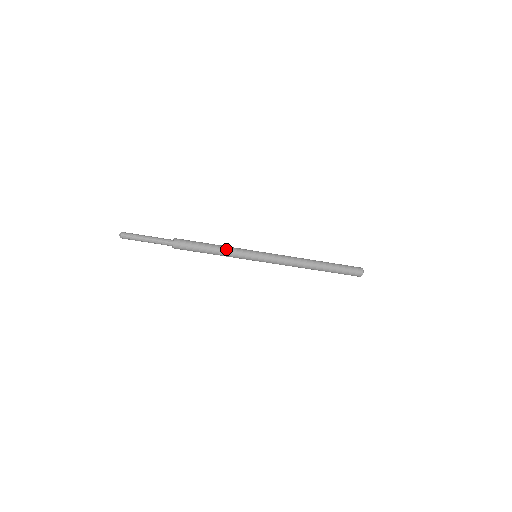
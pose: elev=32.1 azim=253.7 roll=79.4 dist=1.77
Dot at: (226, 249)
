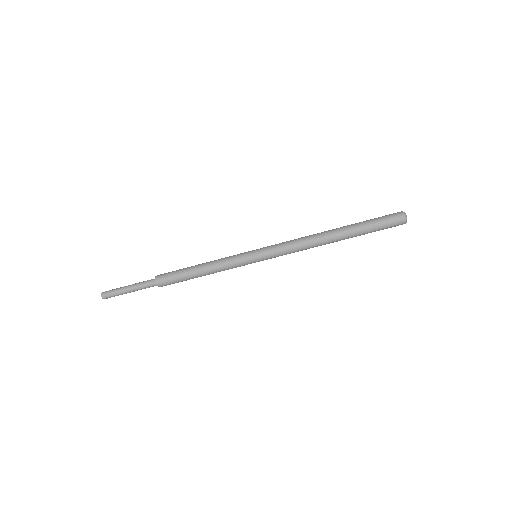
Dot at: (216, 260)
